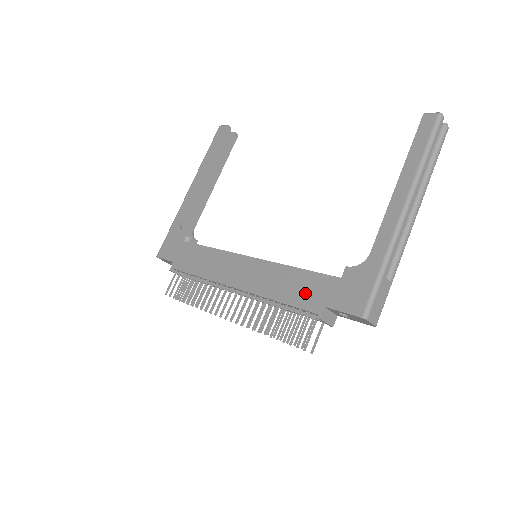
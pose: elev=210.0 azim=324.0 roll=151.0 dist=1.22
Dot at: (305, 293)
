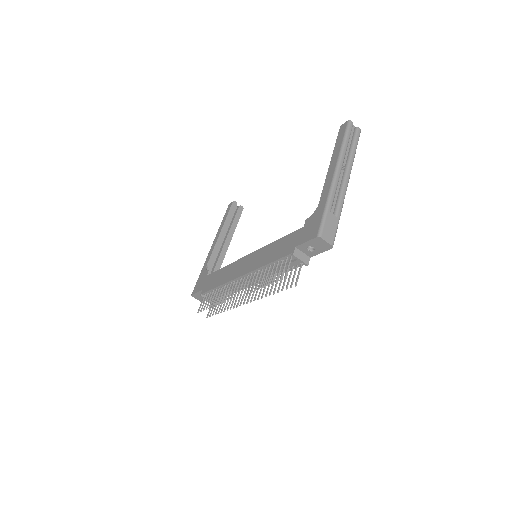
Dot at: (283, 248)
